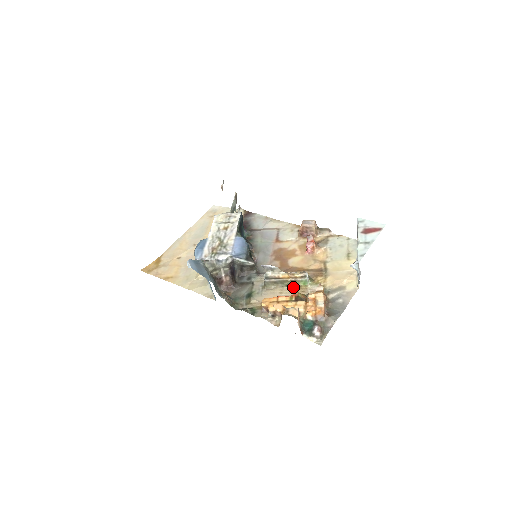
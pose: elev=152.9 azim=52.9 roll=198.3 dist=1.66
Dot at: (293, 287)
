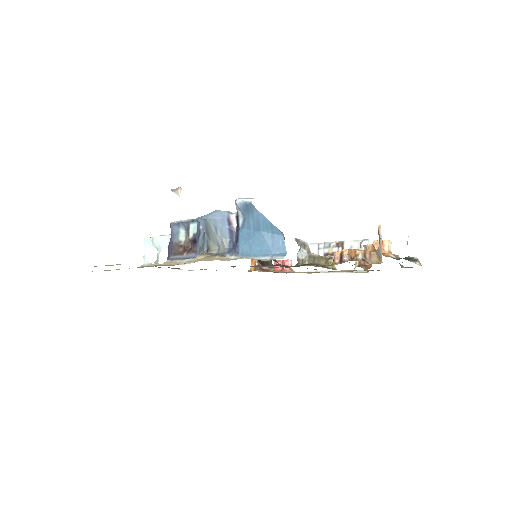
Dot at: (328, 268)
